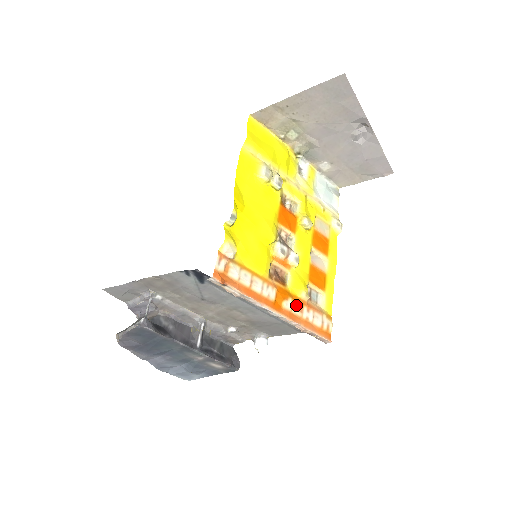
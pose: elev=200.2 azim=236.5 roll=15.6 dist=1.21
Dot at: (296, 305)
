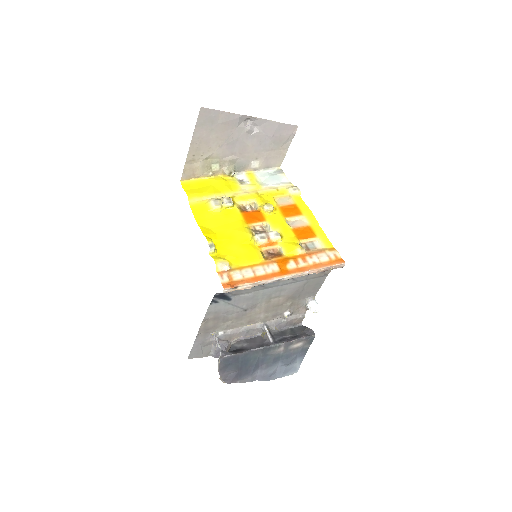
Dot at: (299, 261)
